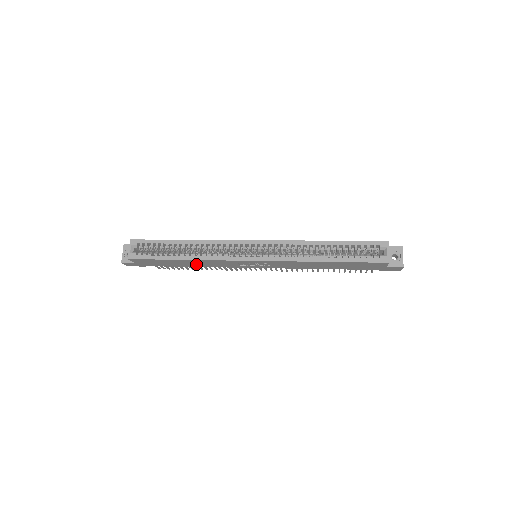
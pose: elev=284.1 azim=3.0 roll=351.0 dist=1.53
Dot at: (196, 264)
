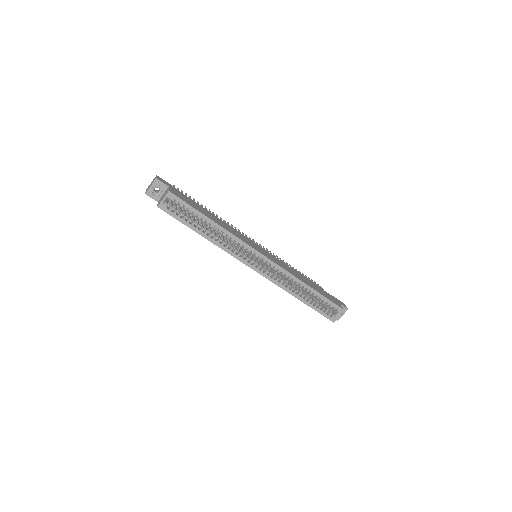
Dot at: occluded
